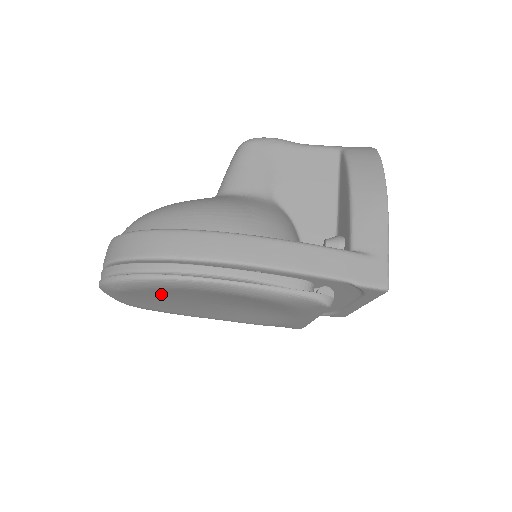
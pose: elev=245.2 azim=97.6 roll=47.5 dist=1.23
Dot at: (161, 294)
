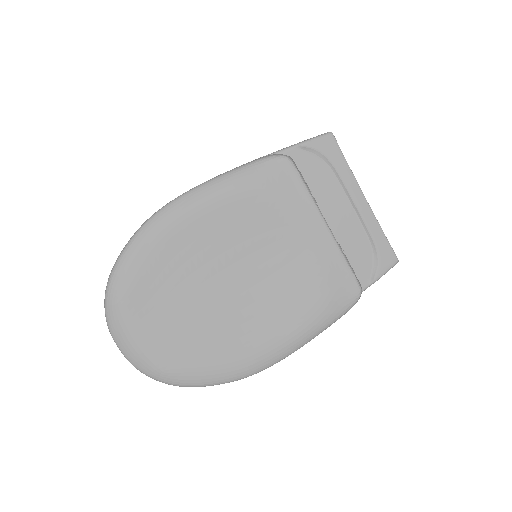
Dot at: (162, 283)
